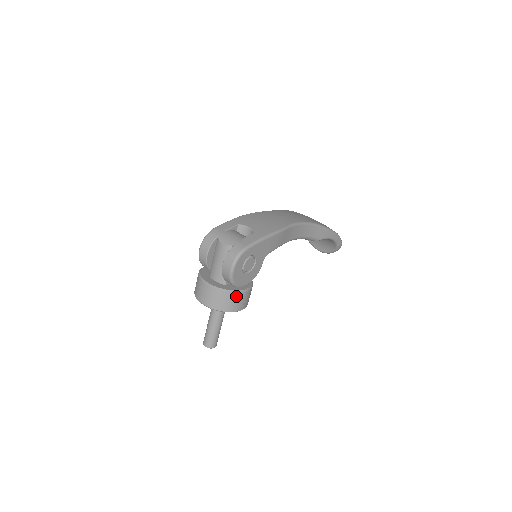
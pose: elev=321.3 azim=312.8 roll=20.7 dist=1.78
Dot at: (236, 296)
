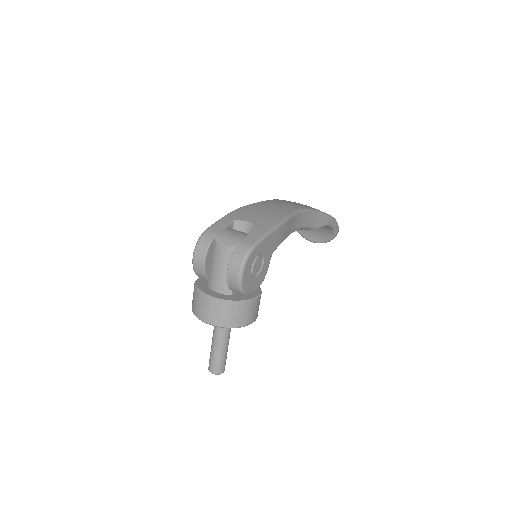
Dot at: (247, 306)
